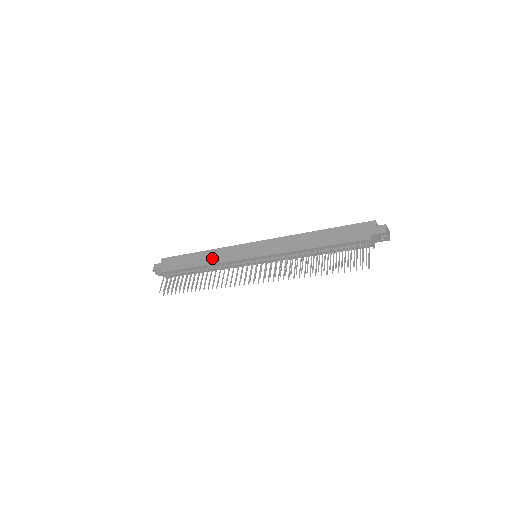
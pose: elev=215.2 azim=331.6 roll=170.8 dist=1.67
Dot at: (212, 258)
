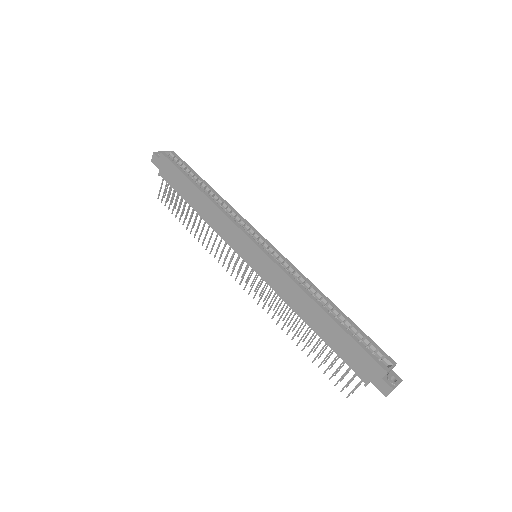
Dot at: (209, 216)
